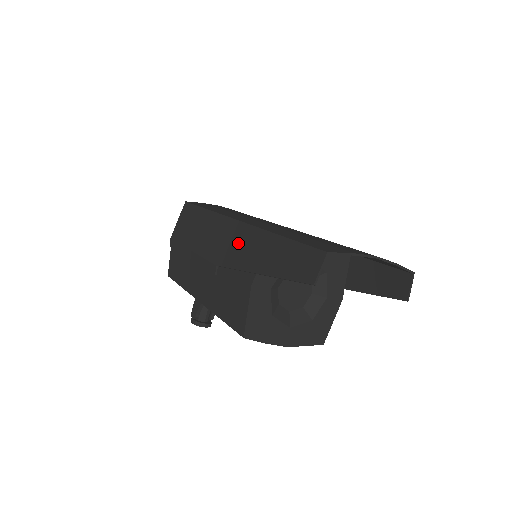
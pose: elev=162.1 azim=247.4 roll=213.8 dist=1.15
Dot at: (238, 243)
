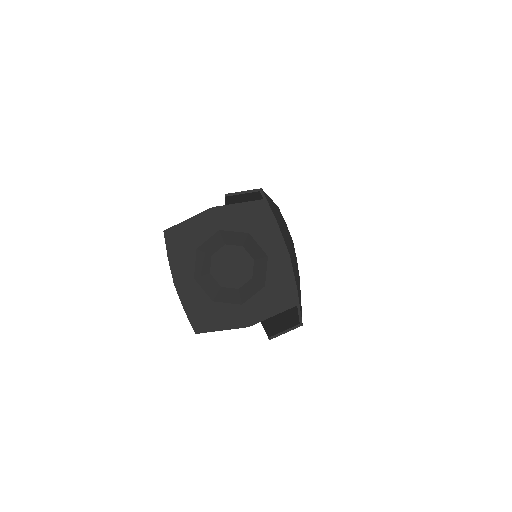
Dot at: occluded
